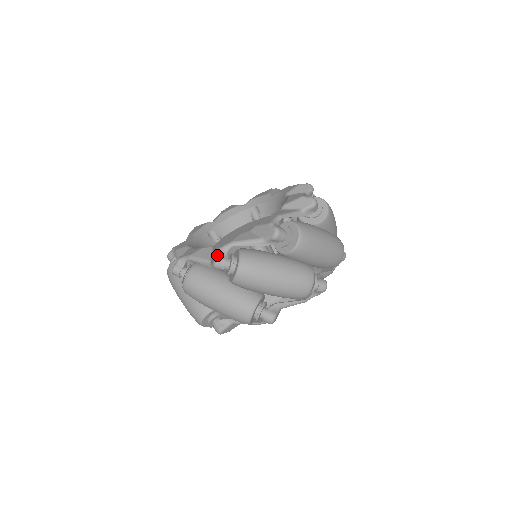
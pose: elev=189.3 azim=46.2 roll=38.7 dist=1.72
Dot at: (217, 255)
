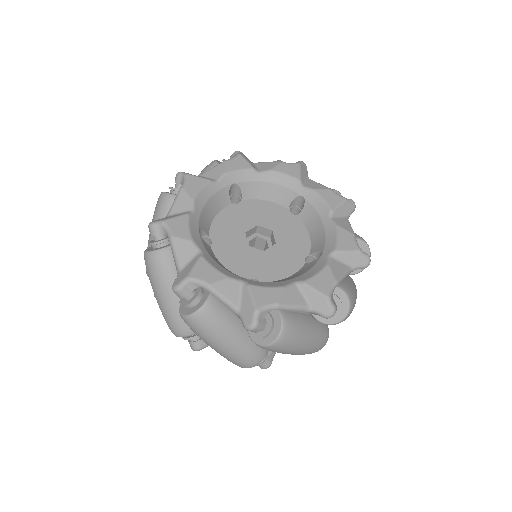
Dot at: (333, 304)
